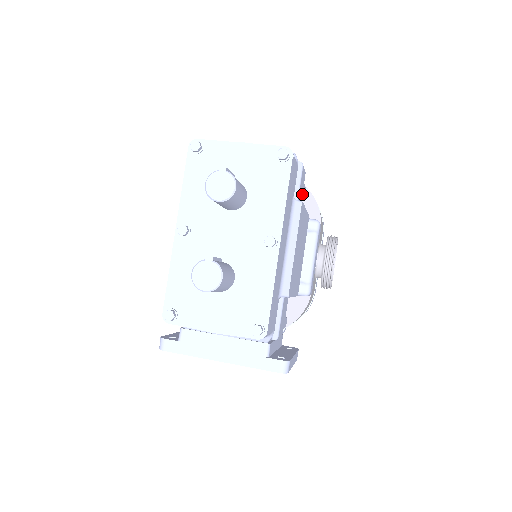
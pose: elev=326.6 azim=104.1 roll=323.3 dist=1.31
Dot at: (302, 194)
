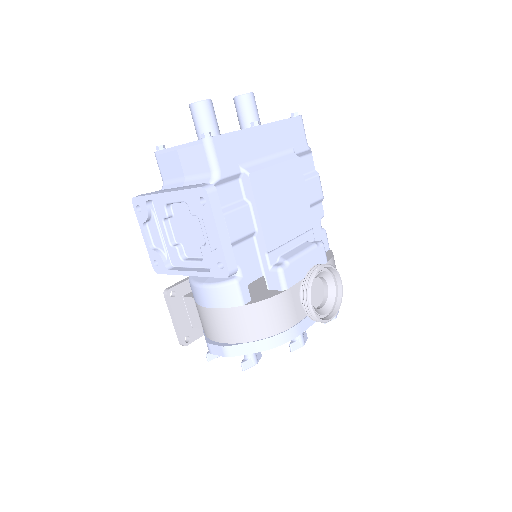
Dot at: (313, 202)
